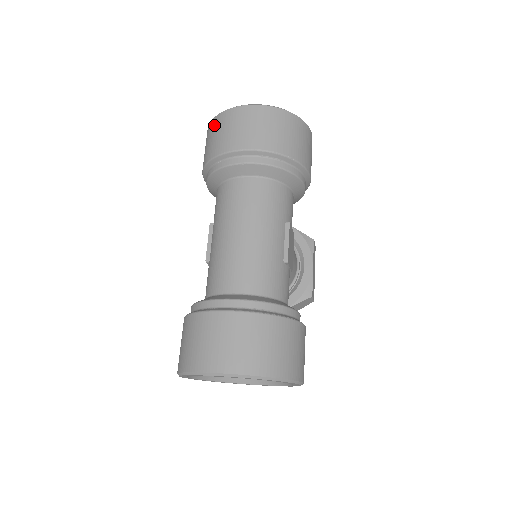
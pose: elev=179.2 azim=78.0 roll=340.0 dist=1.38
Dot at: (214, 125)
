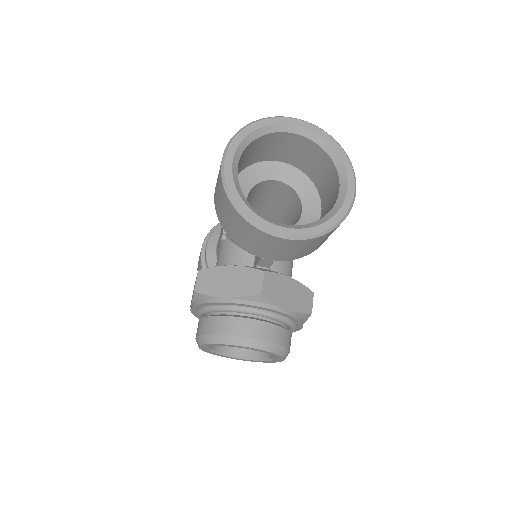
Dot at: occluded
